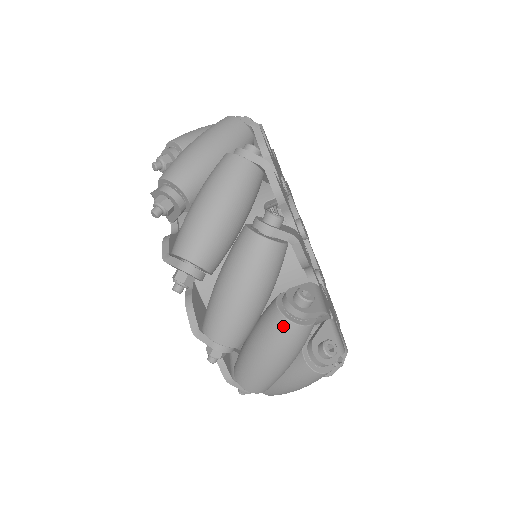
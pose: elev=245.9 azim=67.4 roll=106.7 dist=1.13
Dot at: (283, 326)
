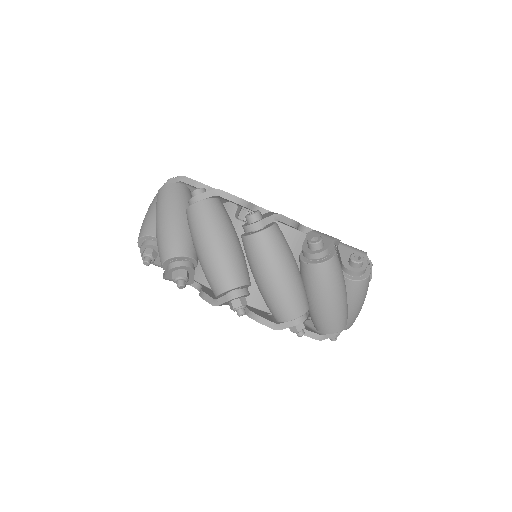
Dot at: (189, 214)
